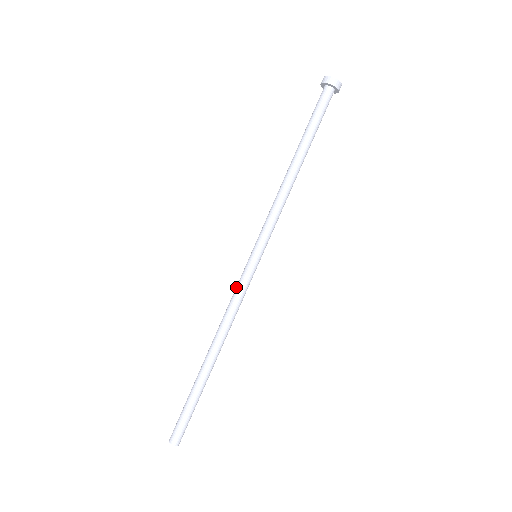
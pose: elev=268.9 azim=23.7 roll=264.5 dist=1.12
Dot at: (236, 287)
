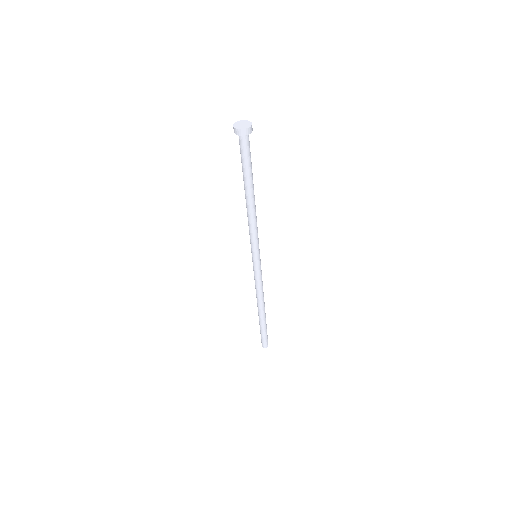
Dot at: (254, 276)
